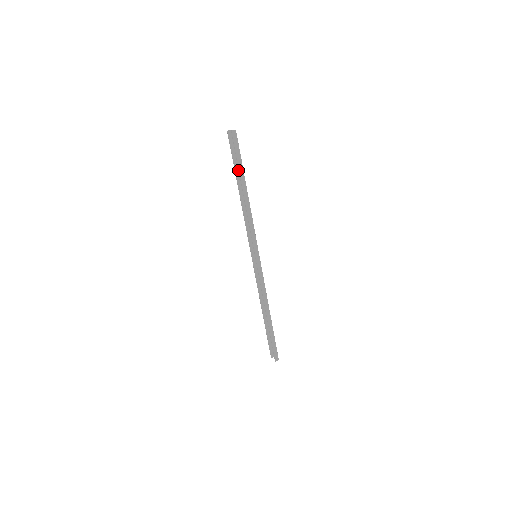
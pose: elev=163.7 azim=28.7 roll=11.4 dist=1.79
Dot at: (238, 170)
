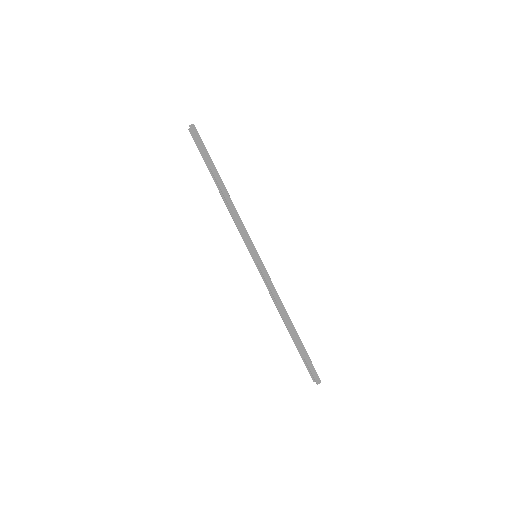
Dot at: occluded
